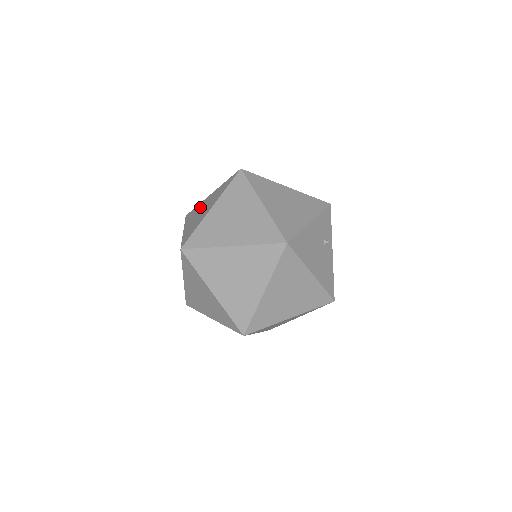
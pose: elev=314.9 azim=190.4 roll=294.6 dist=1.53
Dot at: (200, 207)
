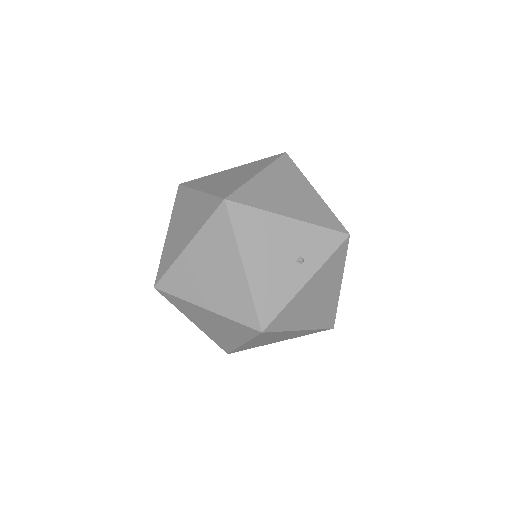
Dot at: occluded
